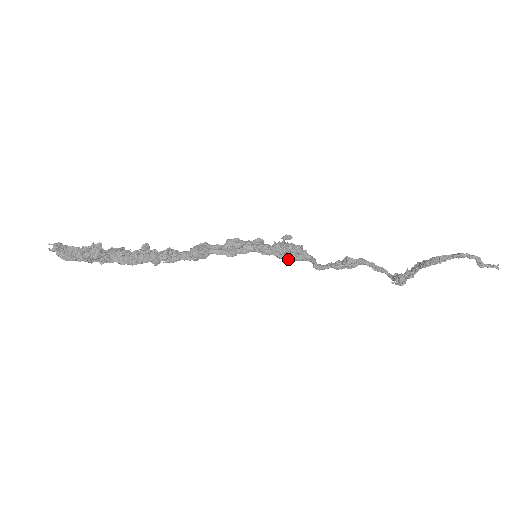
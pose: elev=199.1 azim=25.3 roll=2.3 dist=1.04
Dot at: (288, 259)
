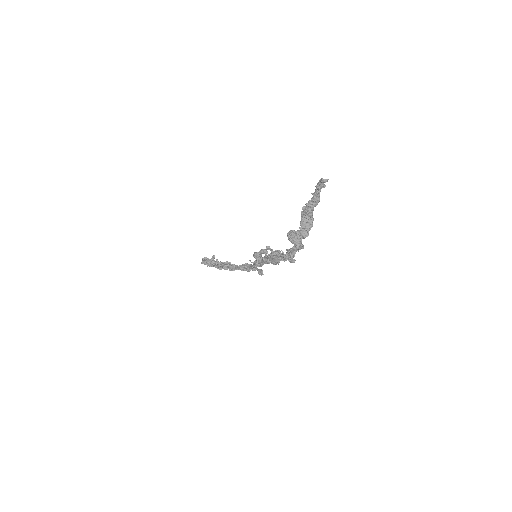
Dot at: (270, 259)
